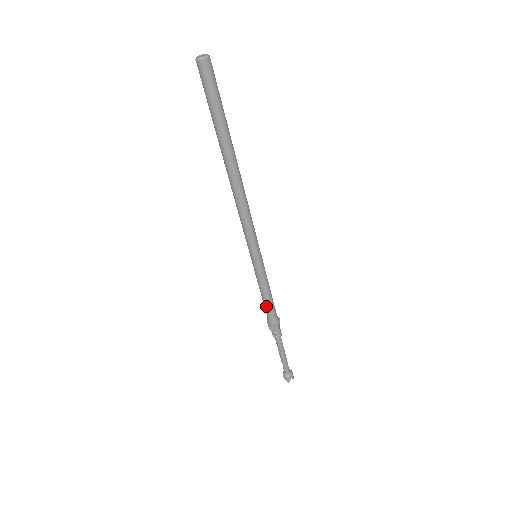
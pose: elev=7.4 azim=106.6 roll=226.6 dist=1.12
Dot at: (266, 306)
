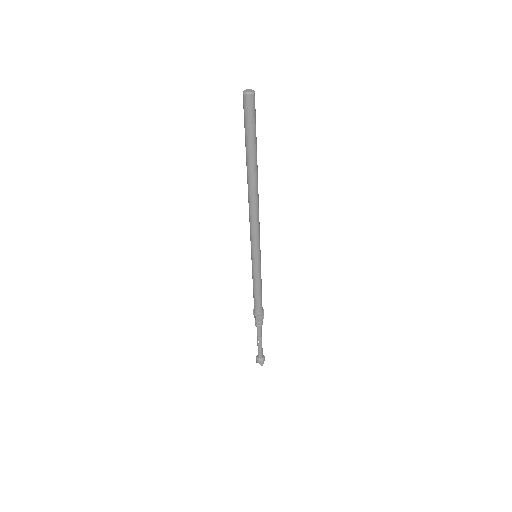
Dot at: (258, 299)
